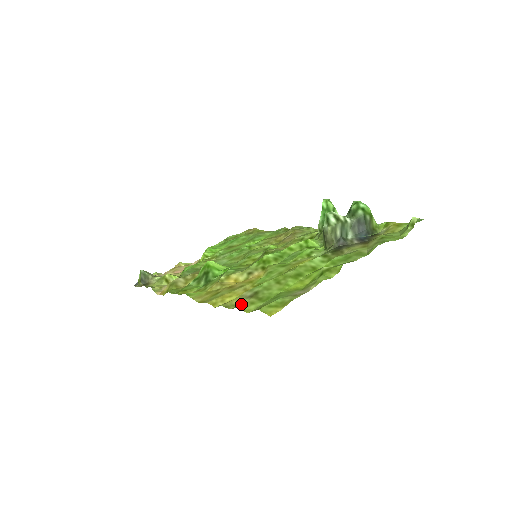
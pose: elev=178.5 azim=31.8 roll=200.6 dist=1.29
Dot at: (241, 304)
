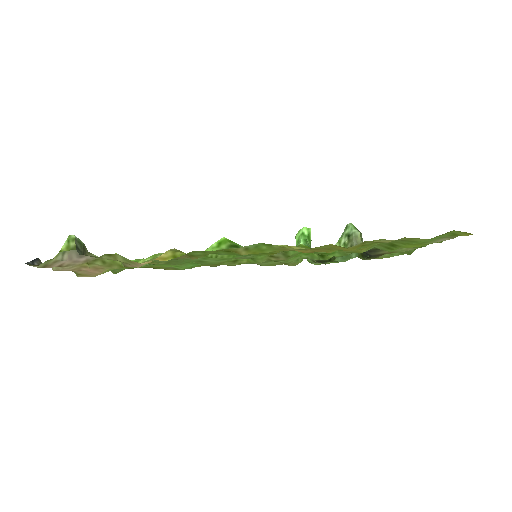
Dot at: (402, 238)
